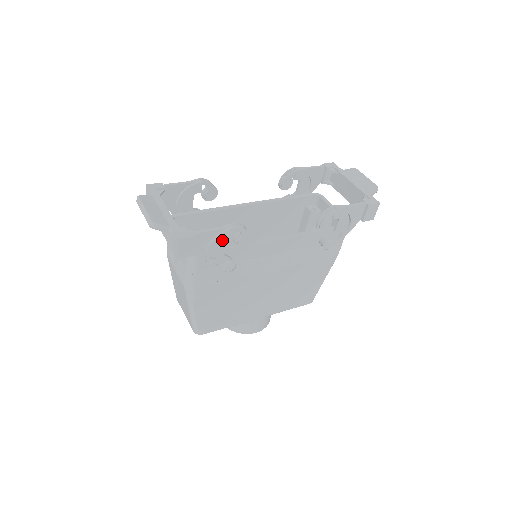
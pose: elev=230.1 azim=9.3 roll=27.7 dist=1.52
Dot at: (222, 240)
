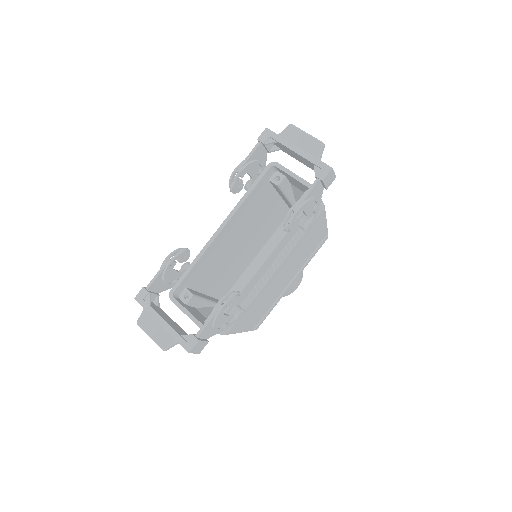
Dot at: (220, 317)
